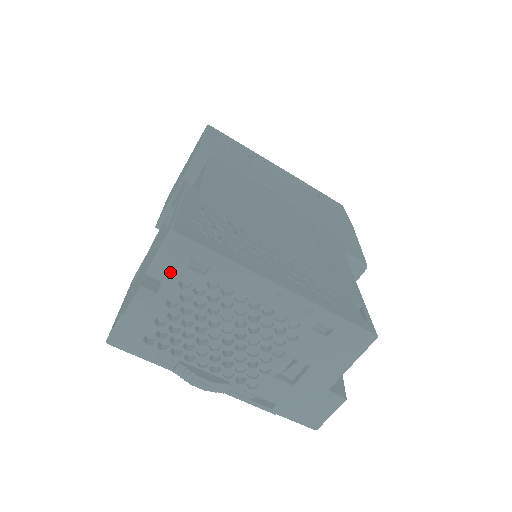
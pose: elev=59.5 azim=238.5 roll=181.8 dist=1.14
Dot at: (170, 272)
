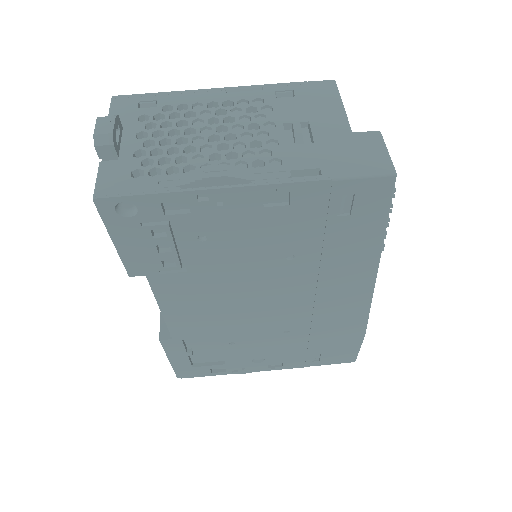
Dot at: (126, 117)
